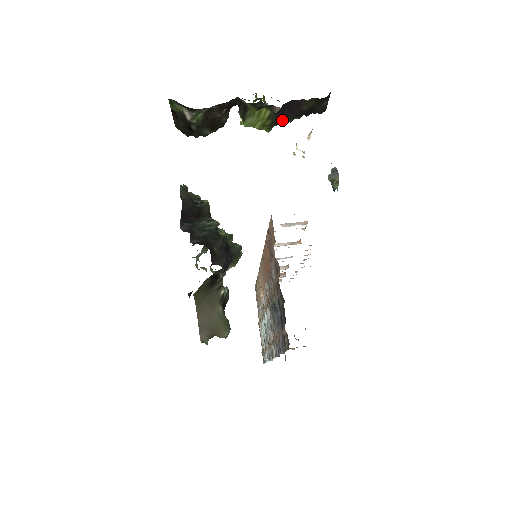
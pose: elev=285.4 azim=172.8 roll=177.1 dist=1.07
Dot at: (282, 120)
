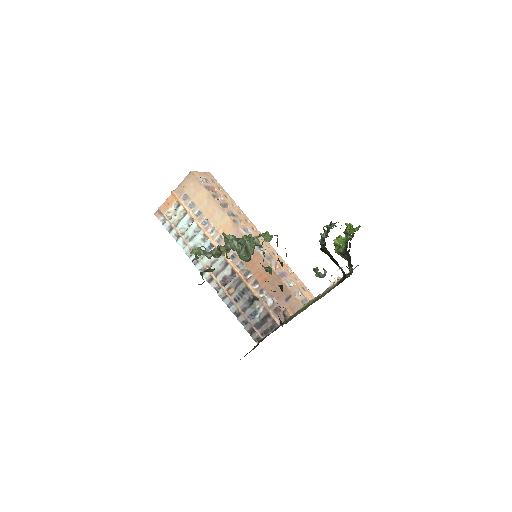
Dot at: occluded
